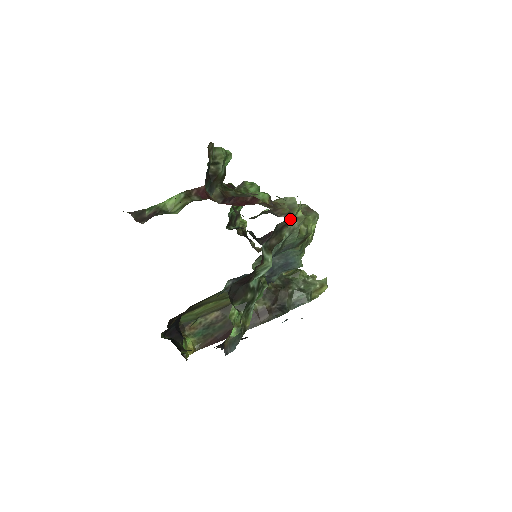
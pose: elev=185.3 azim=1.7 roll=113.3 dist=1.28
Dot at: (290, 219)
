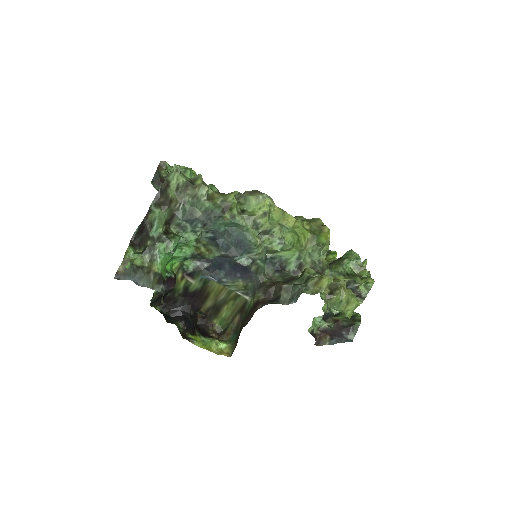
Dot at: (168, 180)
